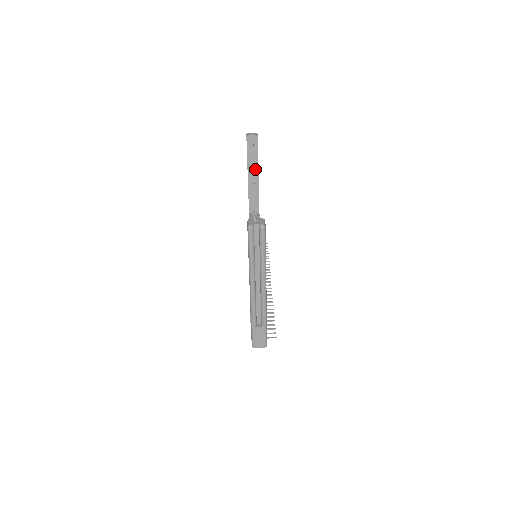
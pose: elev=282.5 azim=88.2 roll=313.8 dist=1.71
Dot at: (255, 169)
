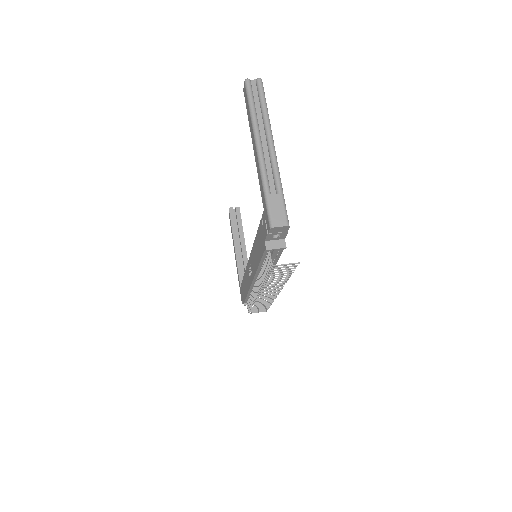
Dot at: (241, 239)
